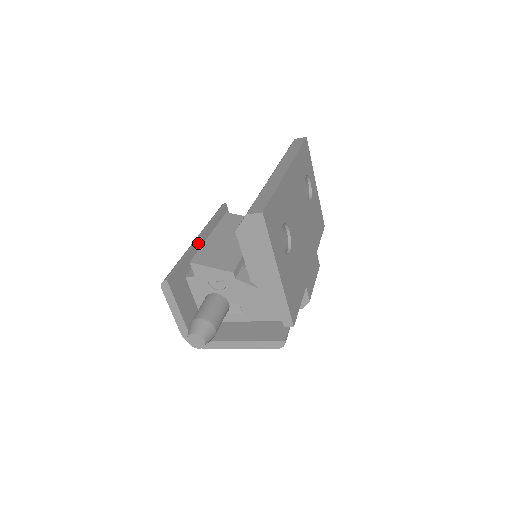
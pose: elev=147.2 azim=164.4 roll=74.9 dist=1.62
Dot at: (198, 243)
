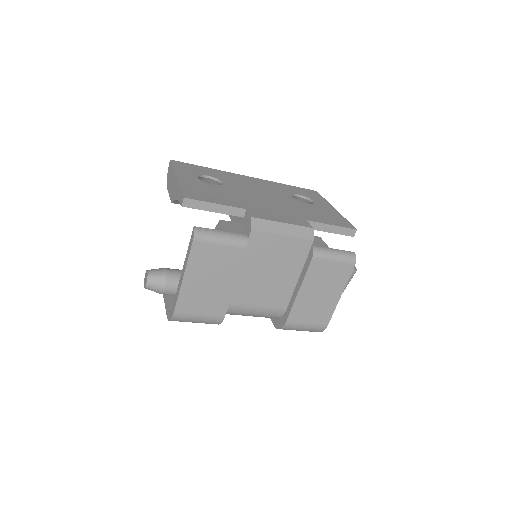
Dot at: occluded
